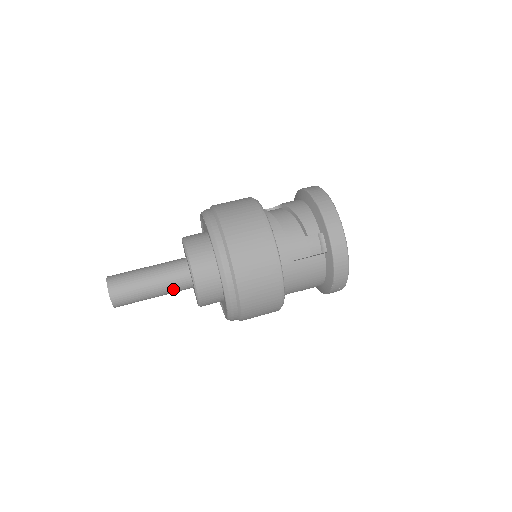
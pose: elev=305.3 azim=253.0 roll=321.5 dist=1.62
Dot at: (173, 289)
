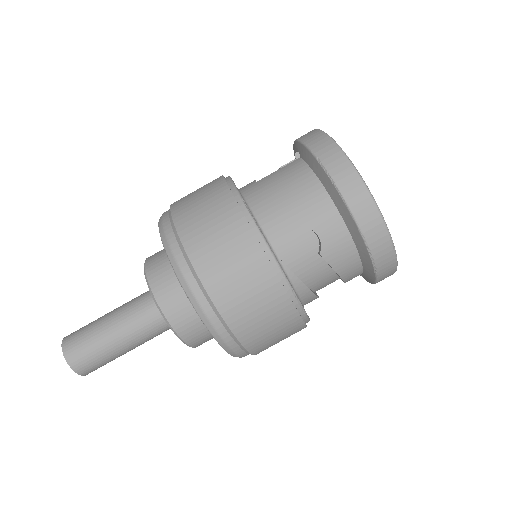
Dot at: occluded
